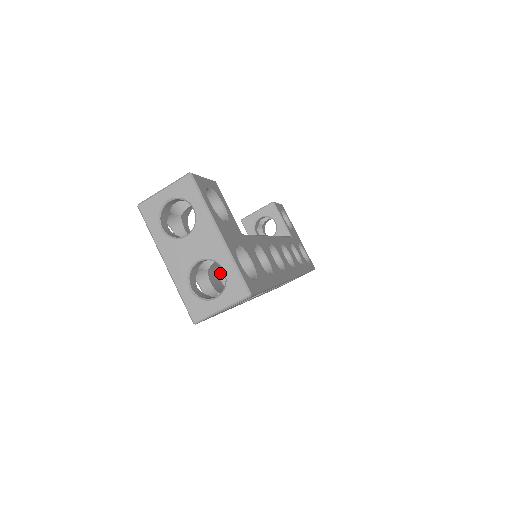
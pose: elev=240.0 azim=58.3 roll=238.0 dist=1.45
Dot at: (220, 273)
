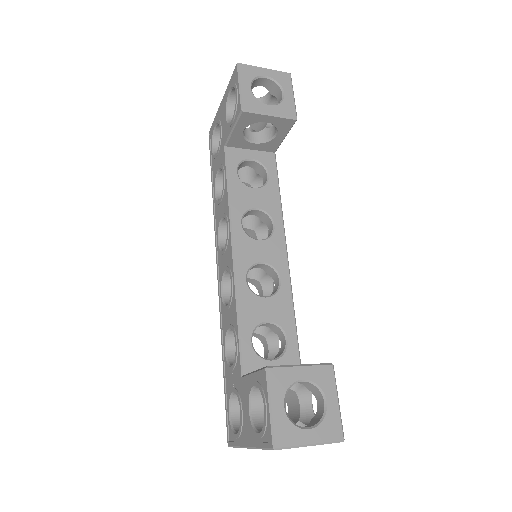
Dot at: occluded
